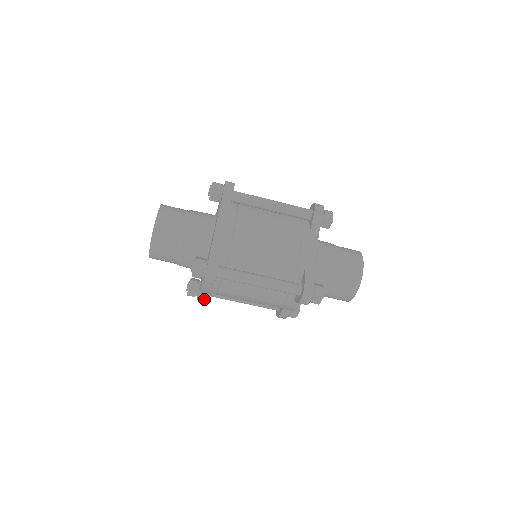
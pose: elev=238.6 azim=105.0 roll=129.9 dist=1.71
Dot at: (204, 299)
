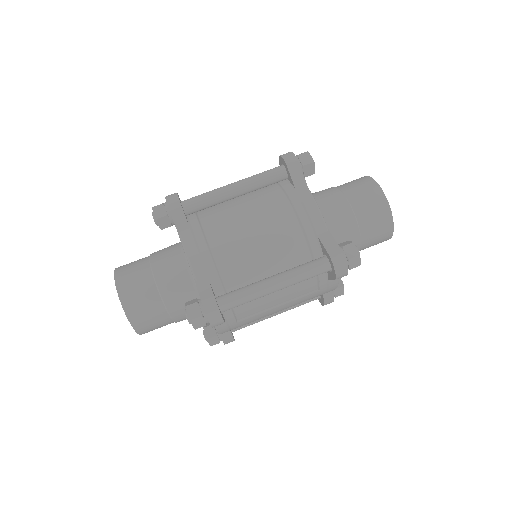
Dot at: (231, 339)
